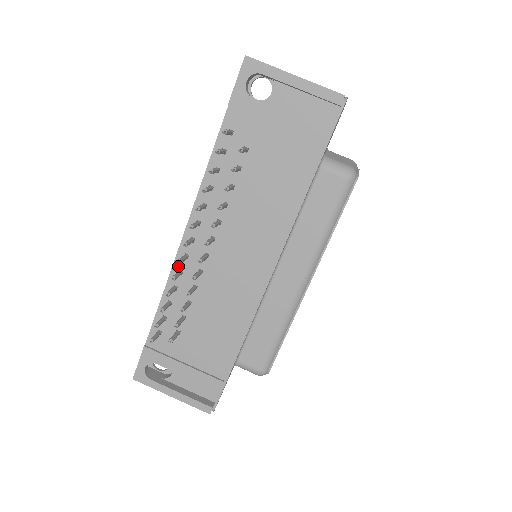
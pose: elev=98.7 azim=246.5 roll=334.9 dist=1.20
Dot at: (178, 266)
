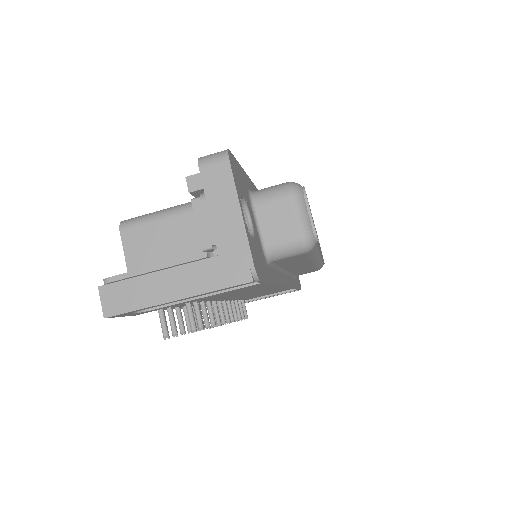
Dot at: occluded
